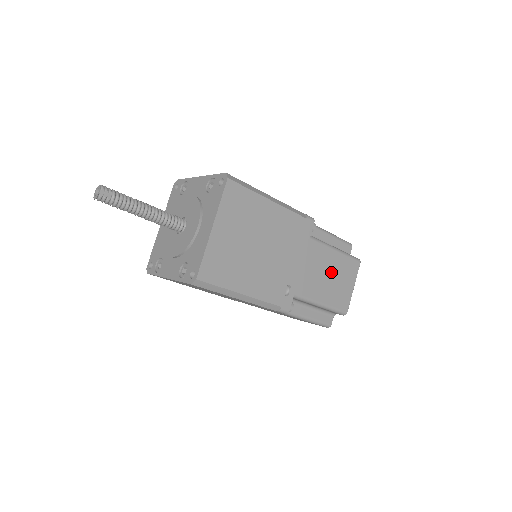
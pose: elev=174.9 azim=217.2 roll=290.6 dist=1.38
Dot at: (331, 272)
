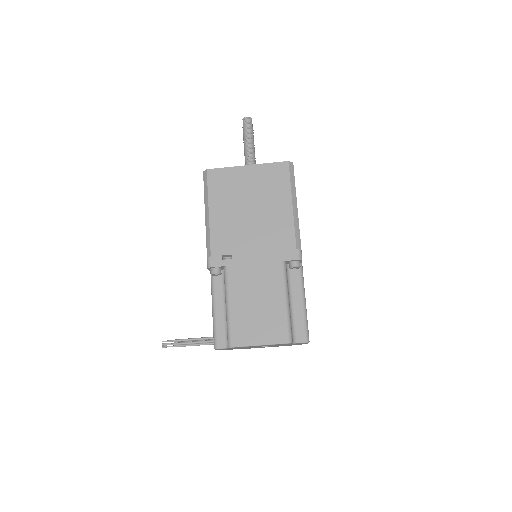
Dot at: occluded
